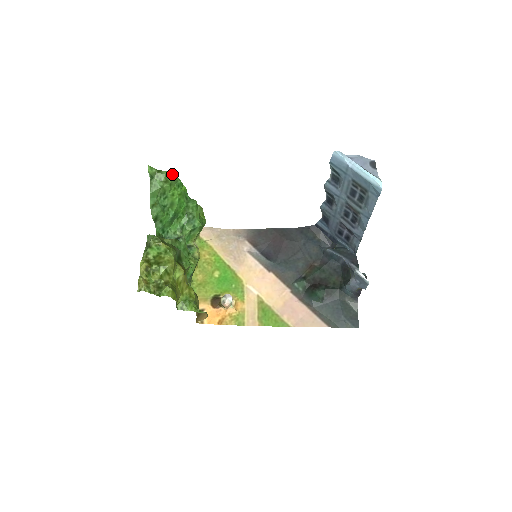
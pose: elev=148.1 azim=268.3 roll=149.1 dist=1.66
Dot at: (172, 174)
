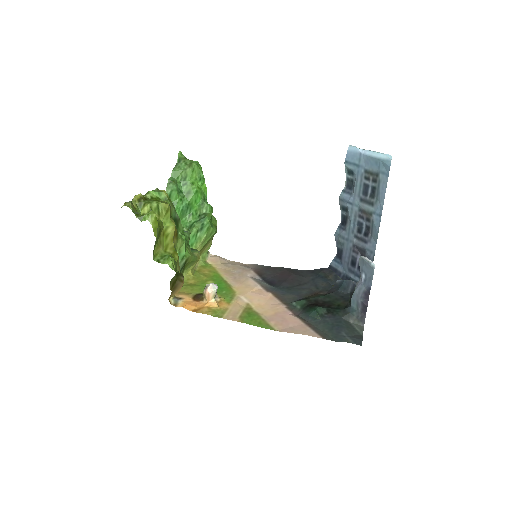
Dot at: (198, 163)
